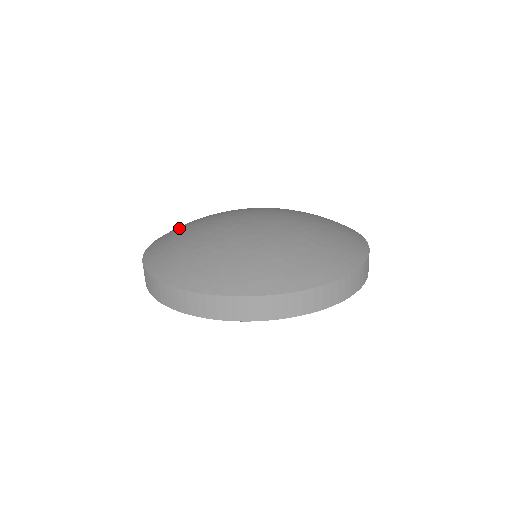
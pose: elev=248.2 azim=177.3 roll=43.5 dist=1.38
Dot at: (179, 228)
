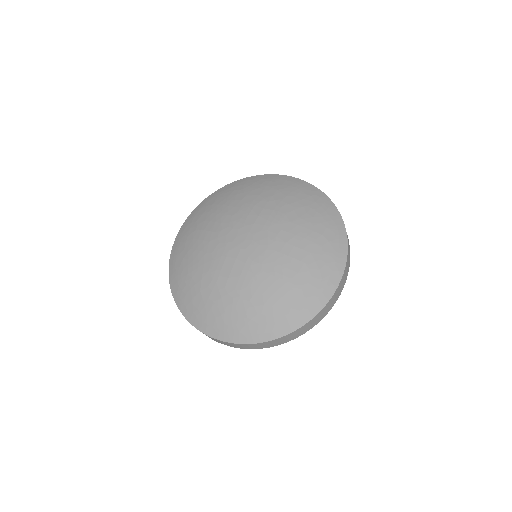
Dot at: (185, 258)
